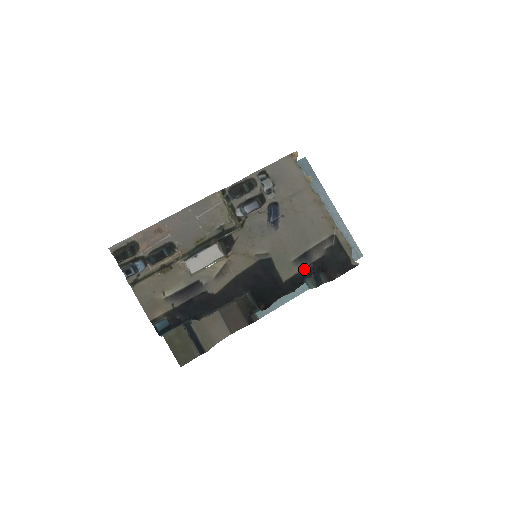
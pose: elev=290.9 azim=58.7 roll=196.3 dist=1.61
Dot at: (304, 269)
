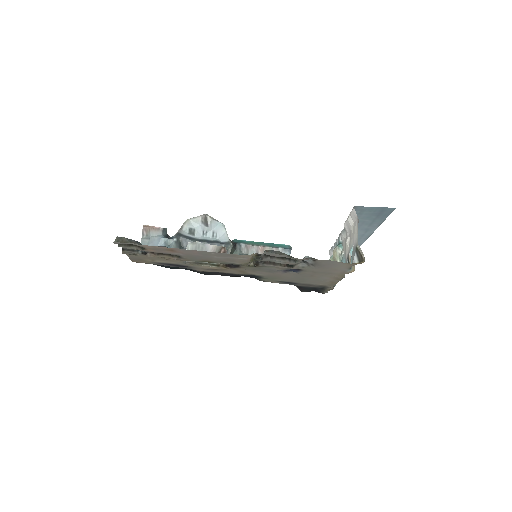
Dot at: occluded
